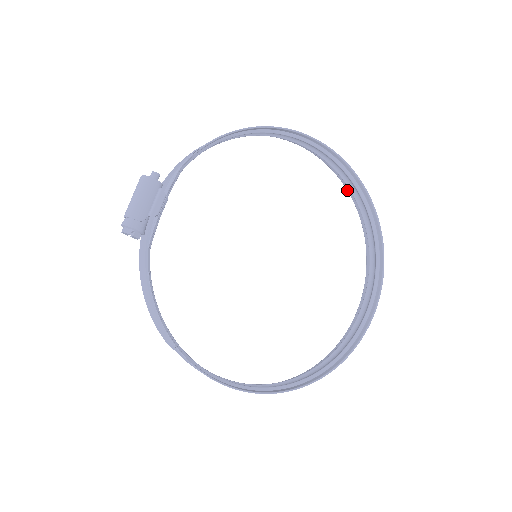
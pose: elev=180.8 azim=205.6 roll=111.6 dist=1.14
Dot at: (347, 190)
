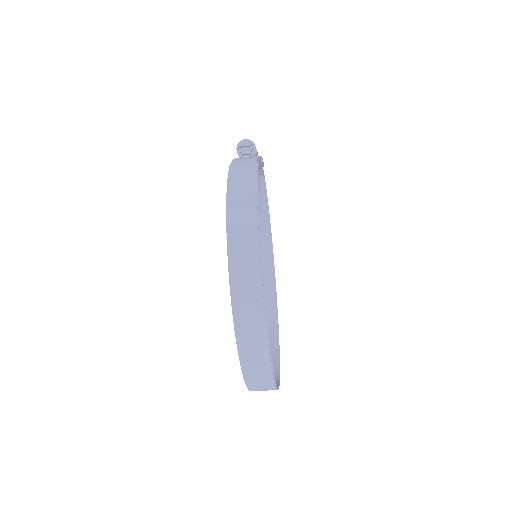
Dot at: occluded
